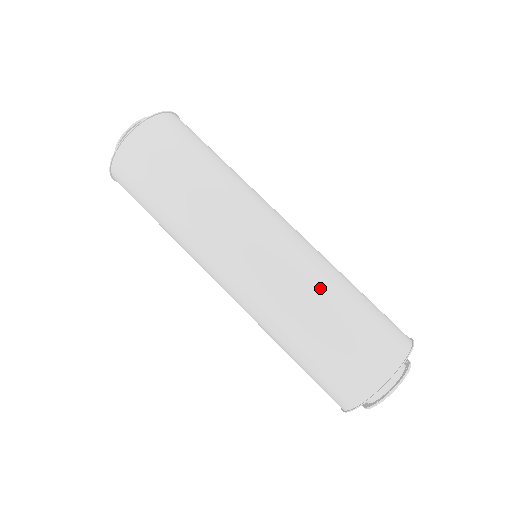
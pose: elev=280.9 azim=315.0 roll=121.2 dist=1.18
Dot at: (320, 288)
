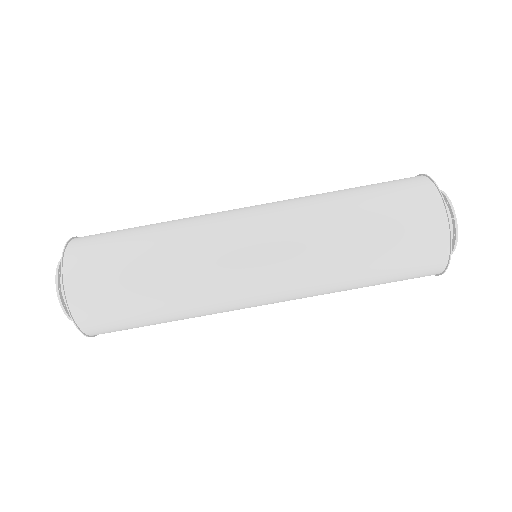
Dot at: (338, 266)
